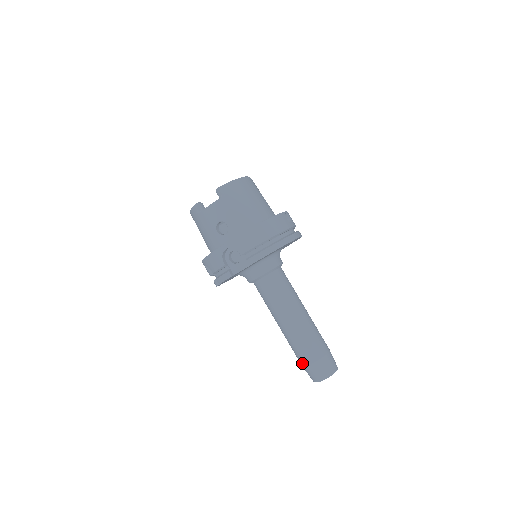
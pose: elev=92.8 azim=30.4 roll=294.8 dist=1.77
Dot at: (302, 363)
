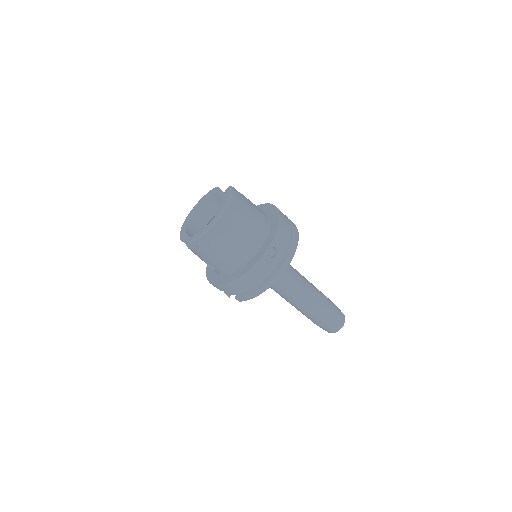
Dot at: occluded
